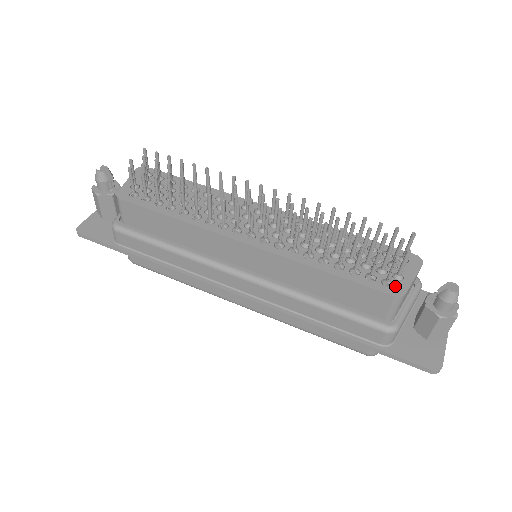
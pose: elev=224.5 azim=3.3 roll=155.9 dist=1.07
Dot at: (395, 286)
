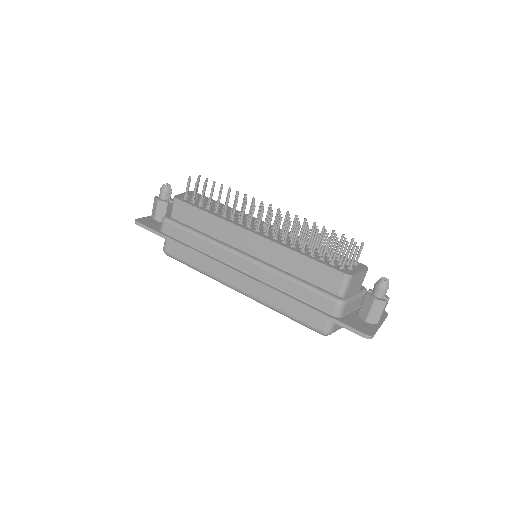
Dot at: (347, 270)
